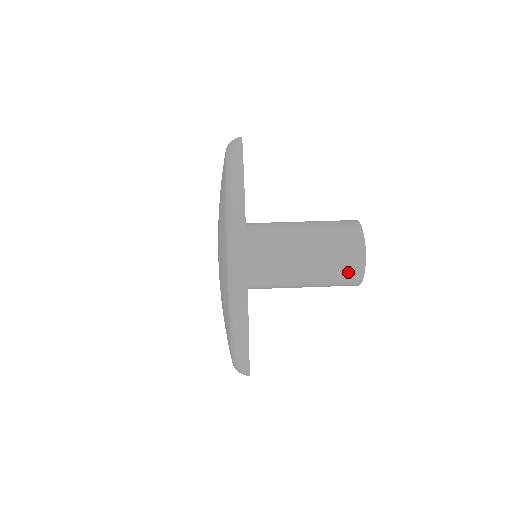
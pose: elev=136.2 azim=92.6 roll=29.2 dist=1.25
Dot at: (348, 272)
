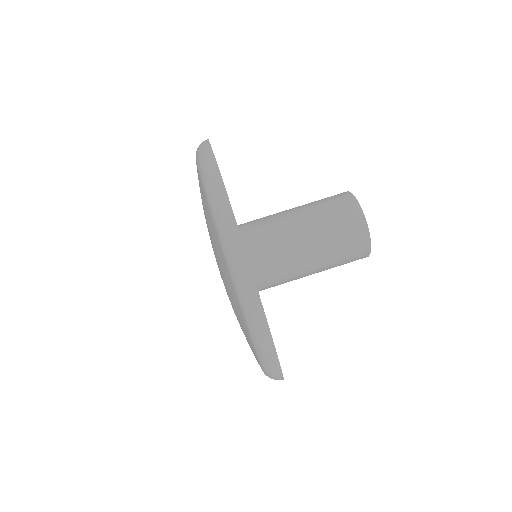
Dot at: (354, 250)
